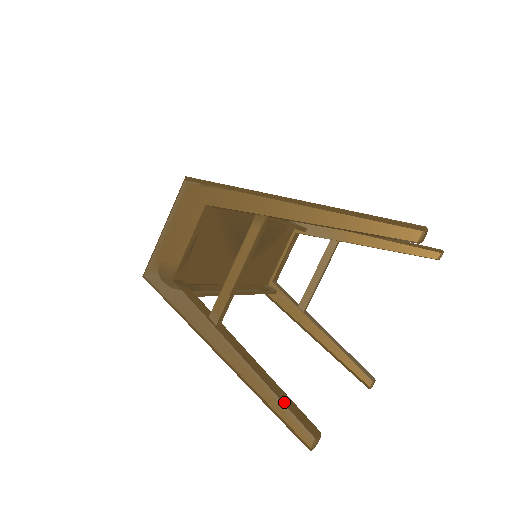
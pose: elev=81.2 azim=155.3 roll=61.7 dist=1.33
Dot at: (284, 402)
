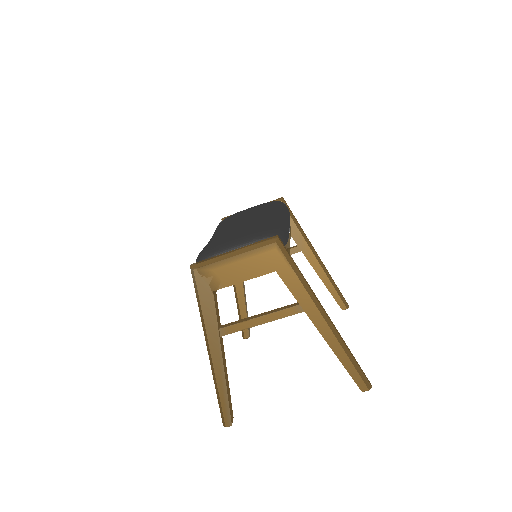
Dot at: (229, 400)
